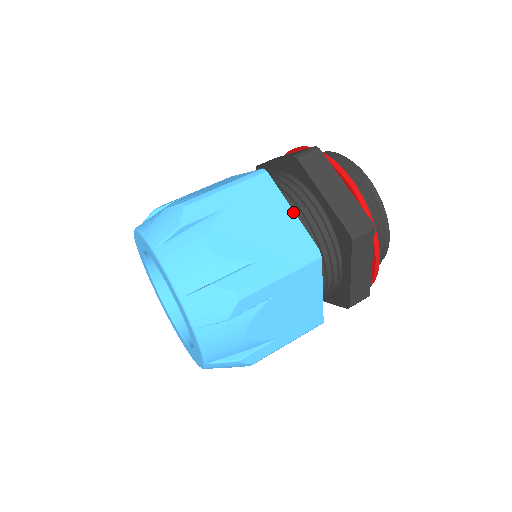
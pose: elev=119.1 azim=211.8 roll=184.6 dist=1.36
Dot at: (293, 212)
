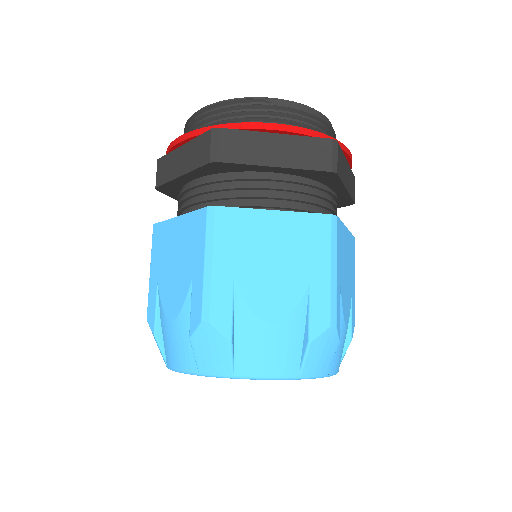
Dot at: (278, 212)
